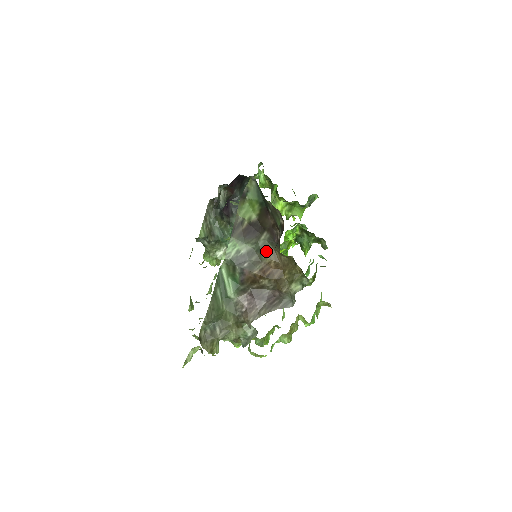
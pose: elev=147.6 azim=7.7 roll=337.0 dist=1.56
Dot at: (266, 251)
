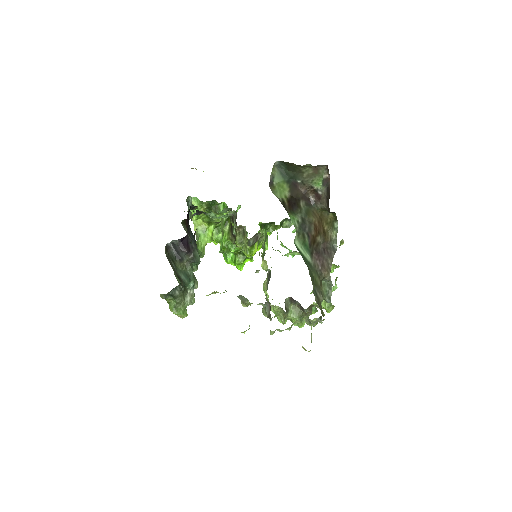
Dot at: (310, 214)
